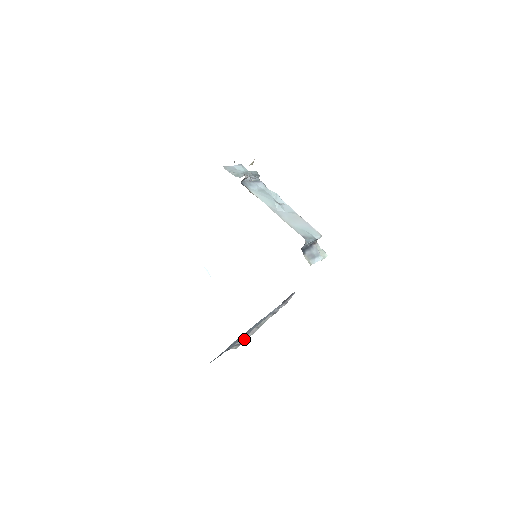
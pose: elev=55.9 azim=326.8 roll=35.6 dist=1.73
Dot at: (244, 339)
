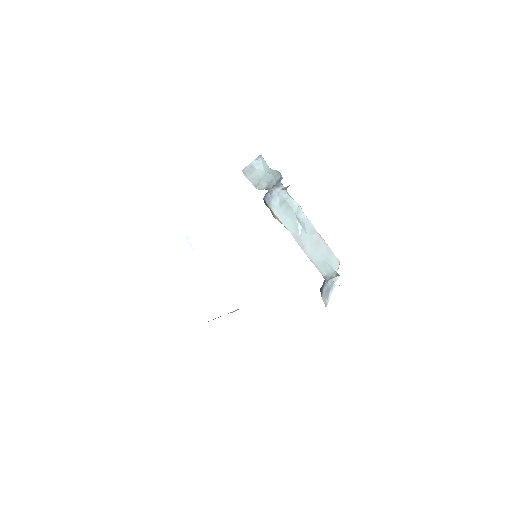
Dot at: occluded
